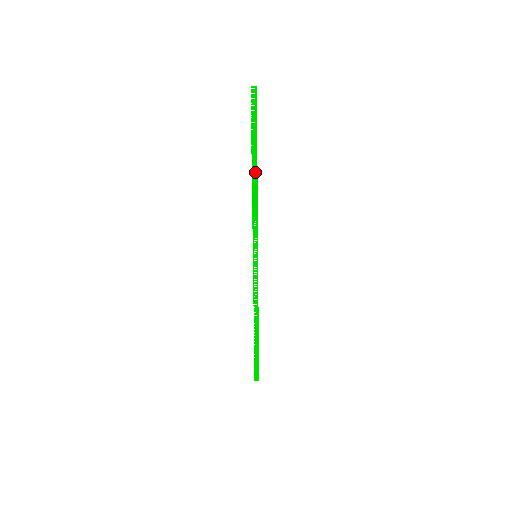
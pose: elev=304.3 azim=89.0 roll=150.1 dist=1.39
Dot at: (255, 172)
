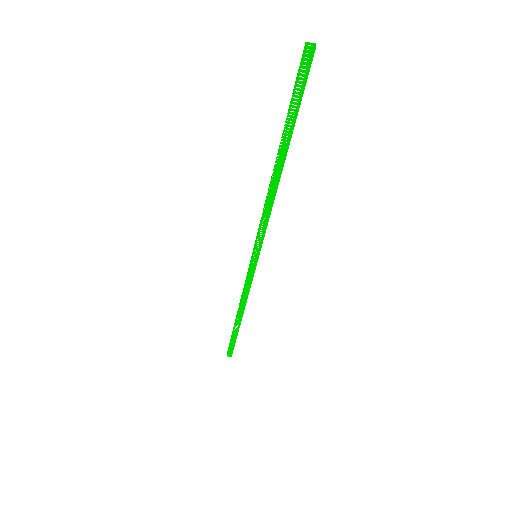
Dot at: (280, 165)
